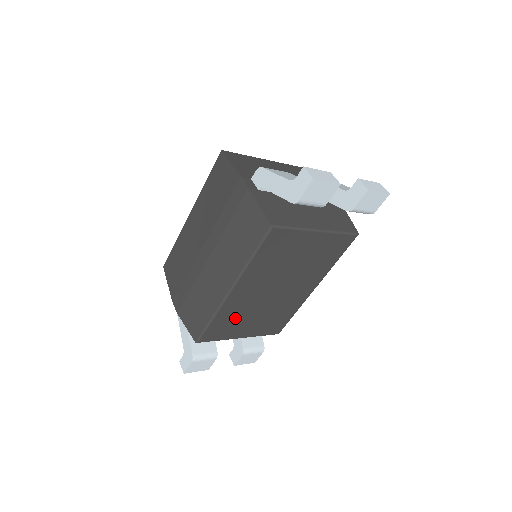
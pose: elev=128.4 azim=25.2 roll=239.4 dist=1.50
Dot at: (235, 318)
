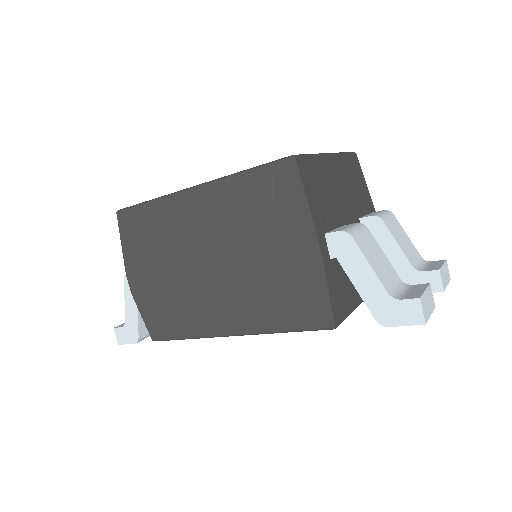
Dot at: occluded
